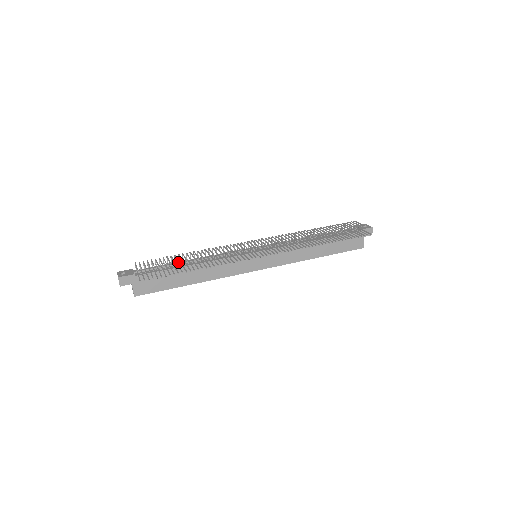
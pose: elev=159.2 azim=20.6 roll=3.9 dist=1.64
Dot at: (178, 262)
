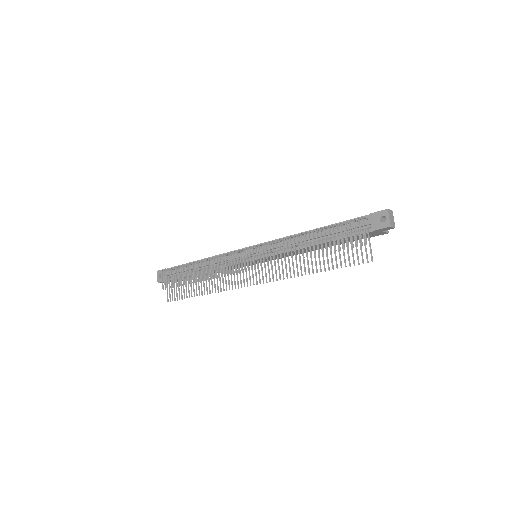
Dot at: (186, 284)
